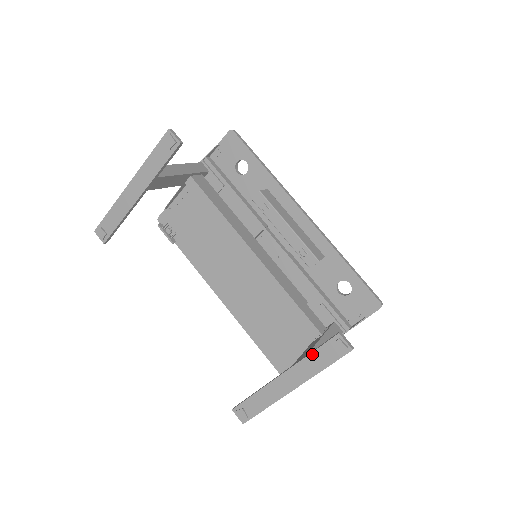
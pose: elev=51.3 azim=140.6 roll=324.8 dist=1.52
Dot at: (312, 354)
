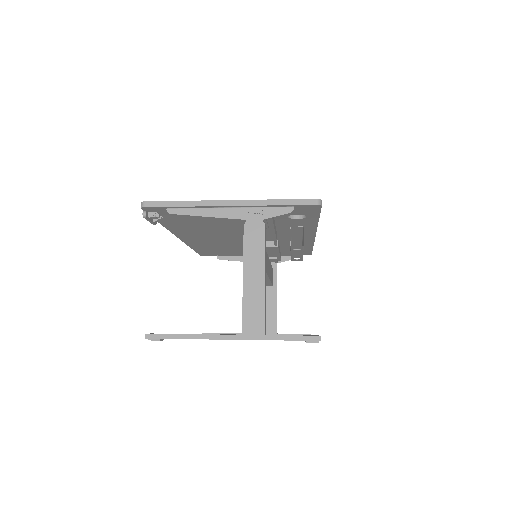
Dot at: occluded
